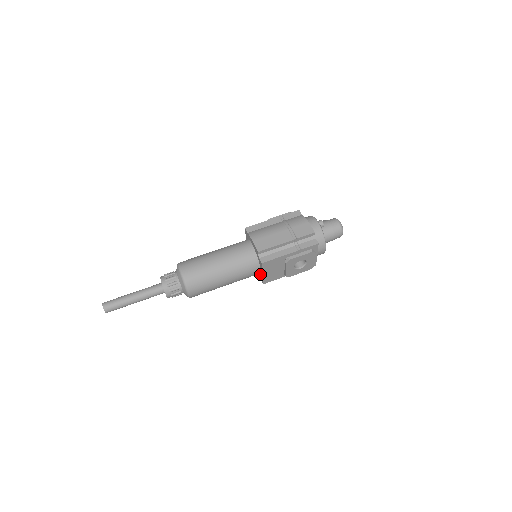
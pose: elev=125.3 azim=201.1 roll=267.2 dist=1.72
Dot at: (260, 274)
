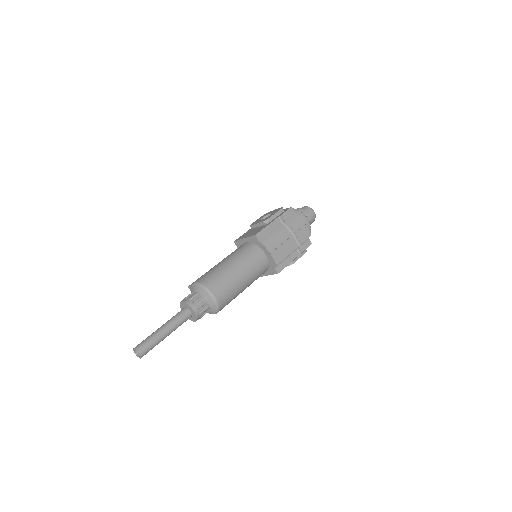
Dot at: occluded
